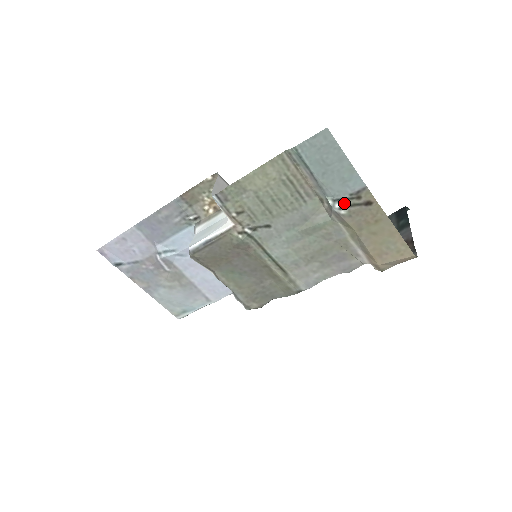
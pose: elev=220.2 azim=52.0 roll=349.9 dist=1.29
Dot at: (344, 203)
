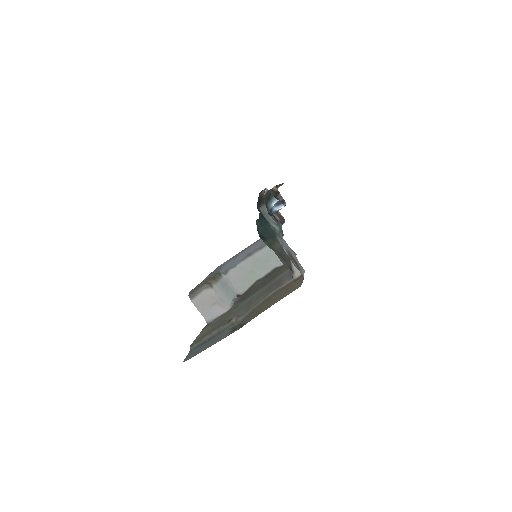
Dot at: (236, 326)
